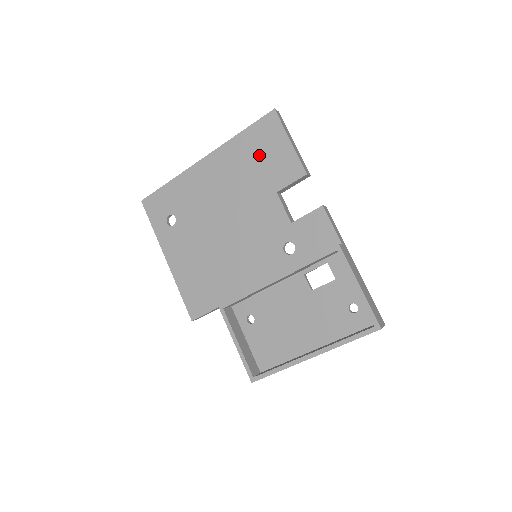
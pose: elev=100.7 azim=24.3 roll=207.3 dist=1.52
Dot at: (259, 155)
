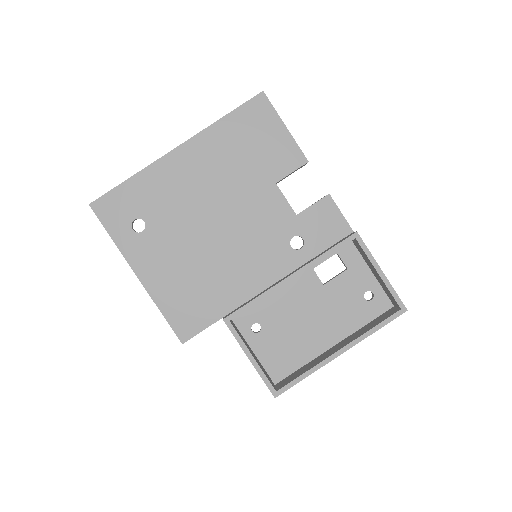
Dot at: (250, 142)
